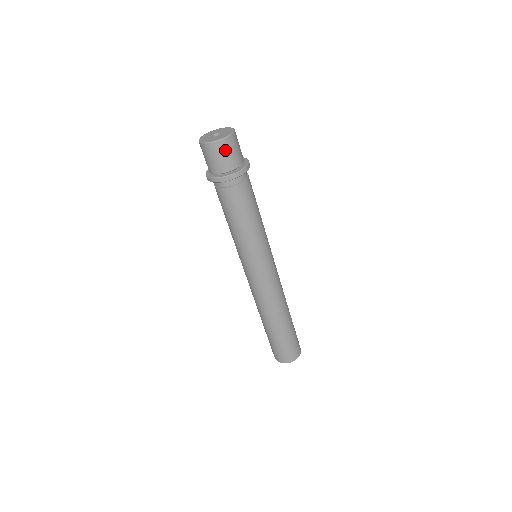
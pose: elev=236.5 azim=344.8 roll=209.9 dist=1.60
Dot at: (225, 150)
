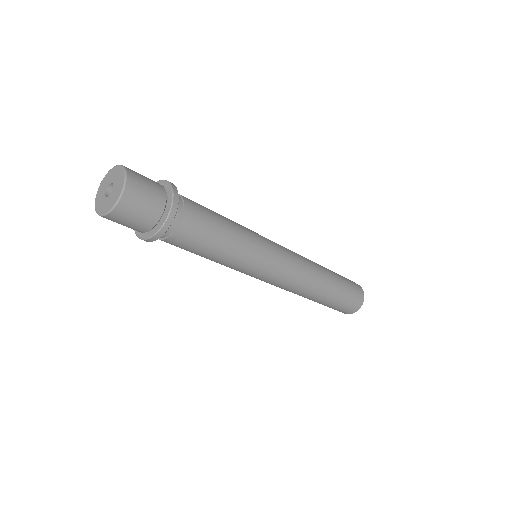
Dot at: (113, 221)
